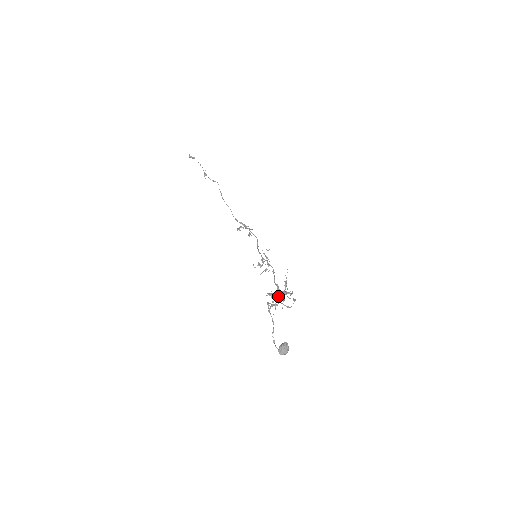
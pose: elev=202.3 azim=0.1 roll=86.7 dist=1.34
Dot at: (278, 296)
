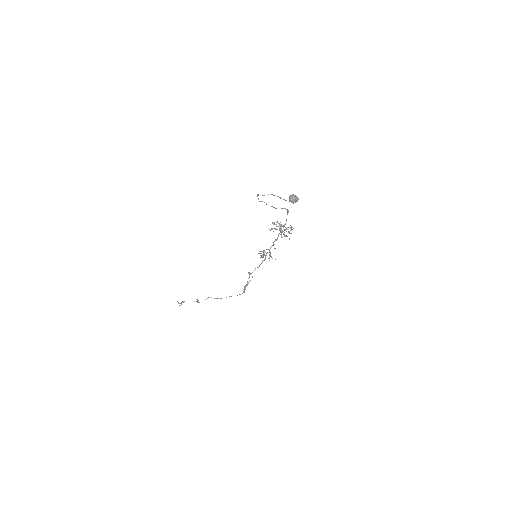
Dot at: (281, 231)
